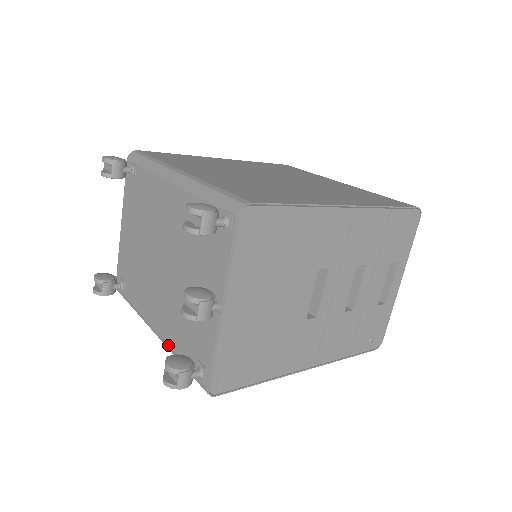
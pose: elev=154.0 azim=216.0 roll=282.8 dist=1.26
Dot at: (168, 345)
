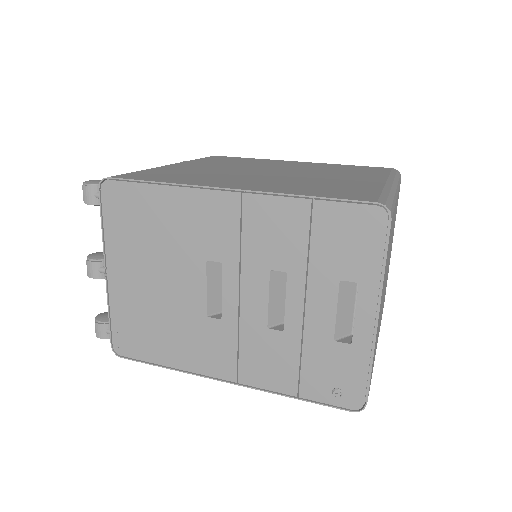
Dot at: occluded
